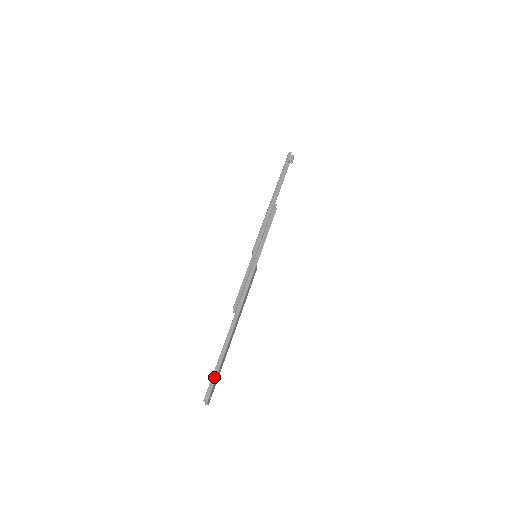
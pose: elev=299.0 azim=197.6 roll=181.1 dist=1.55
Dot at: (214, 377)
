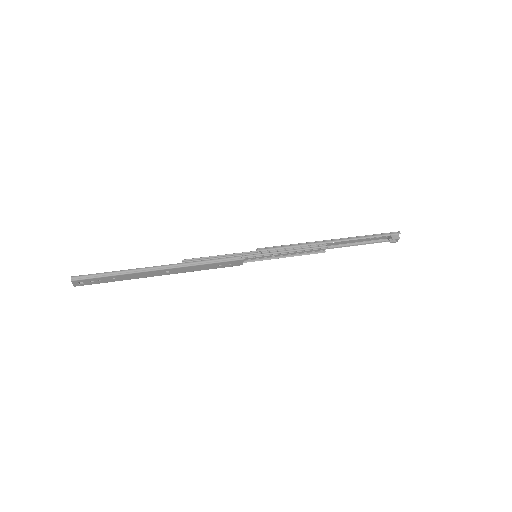
Dot at: (100, 275)
